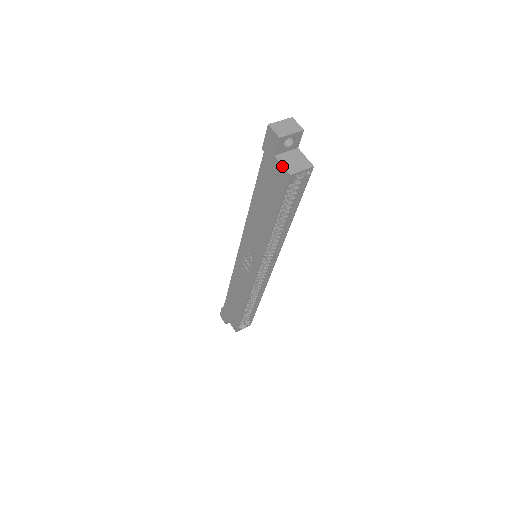
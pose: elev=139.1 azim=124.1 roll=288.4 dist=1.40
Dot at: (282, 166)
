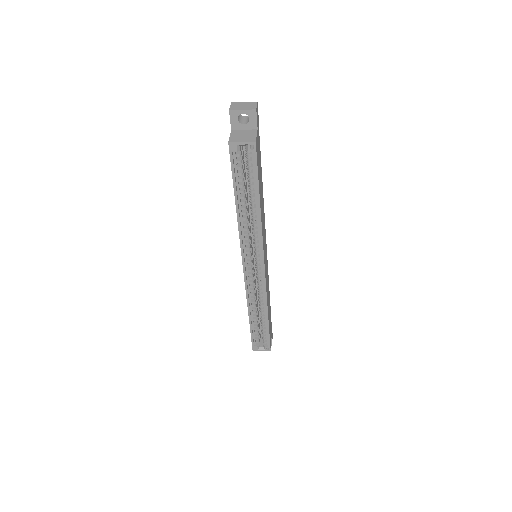
Dot at: (230, 137)
